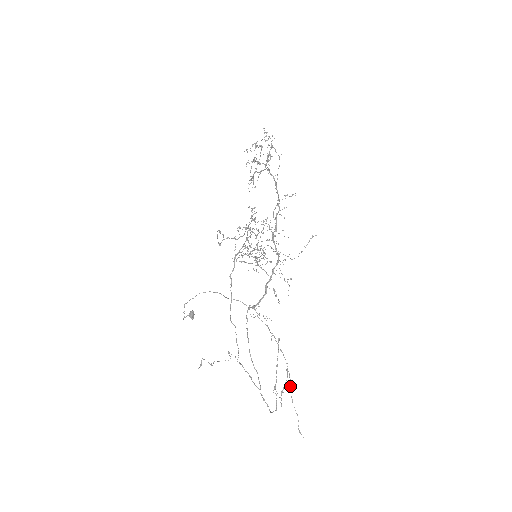
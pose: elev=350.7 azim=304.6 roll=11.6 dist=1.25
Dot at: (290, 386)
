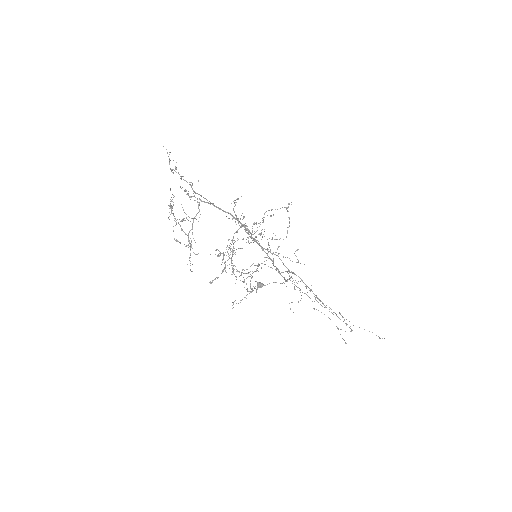
Dot at: occluded
